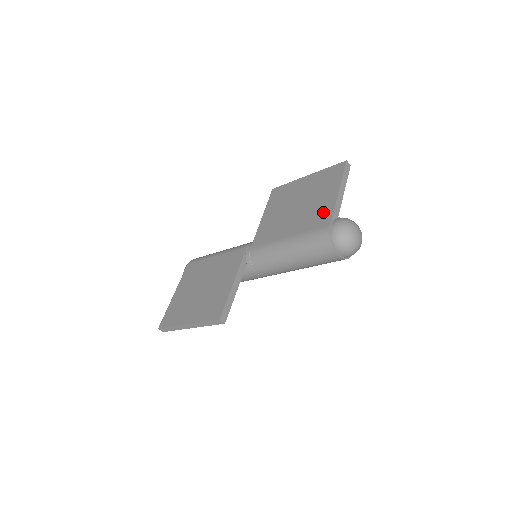
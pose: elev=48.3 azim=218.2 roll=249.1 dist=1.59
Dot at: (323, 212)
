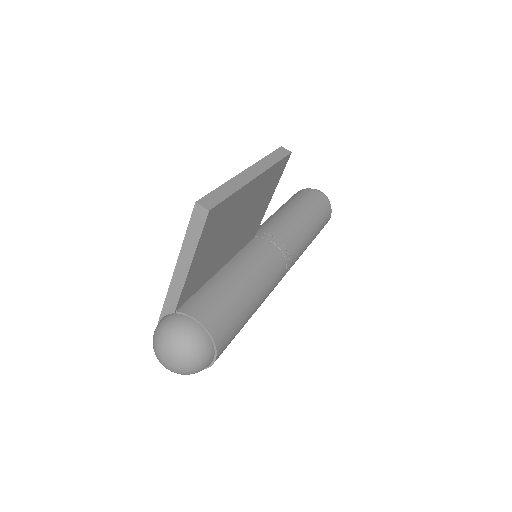
Dot at: occluded
